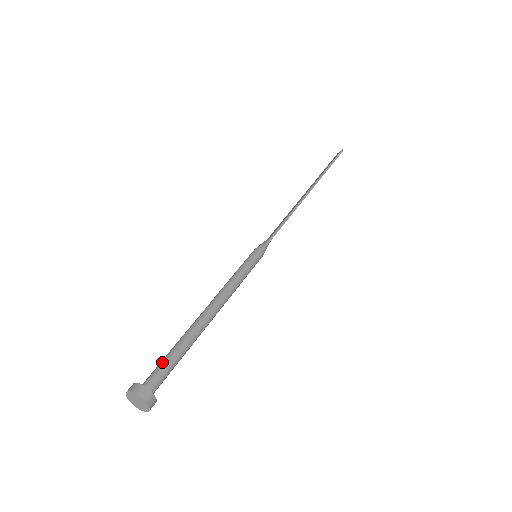
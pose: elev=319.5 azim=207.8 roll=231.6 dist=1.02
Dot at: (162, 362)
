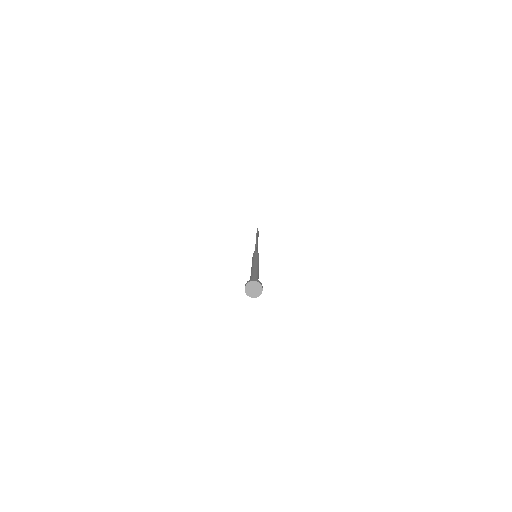
Dot at: occluded
